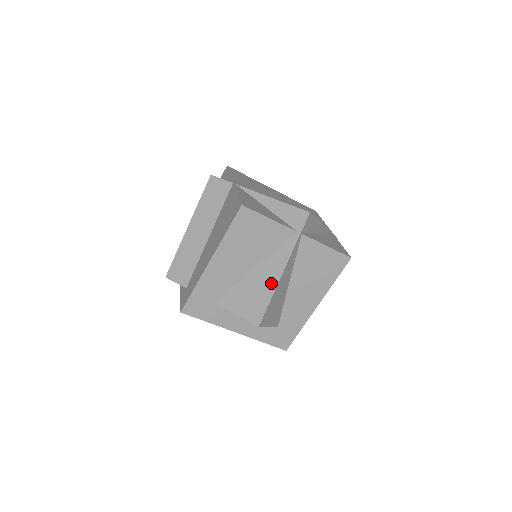
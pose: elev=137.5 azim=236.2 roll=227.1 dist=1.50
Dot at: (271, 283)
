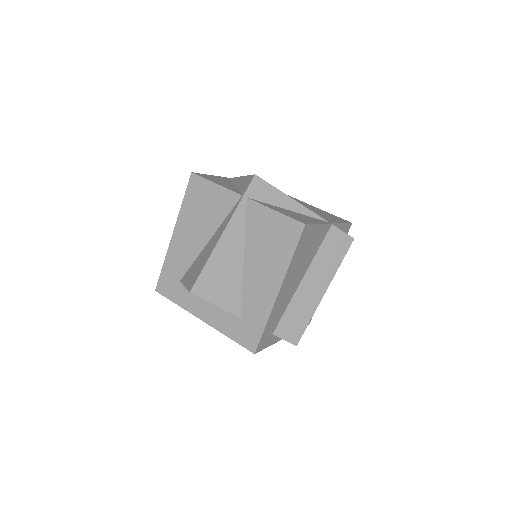
Dot at: (211, 249)
